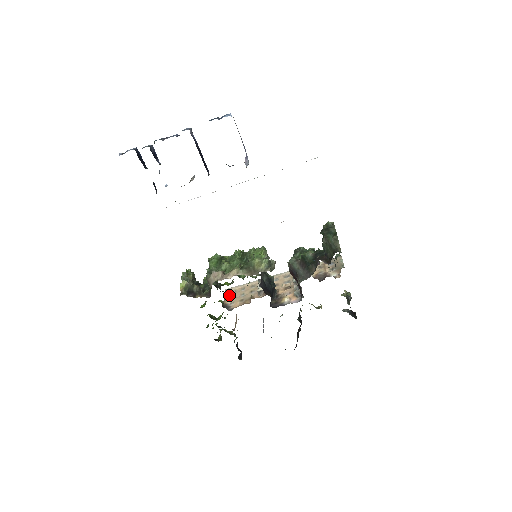
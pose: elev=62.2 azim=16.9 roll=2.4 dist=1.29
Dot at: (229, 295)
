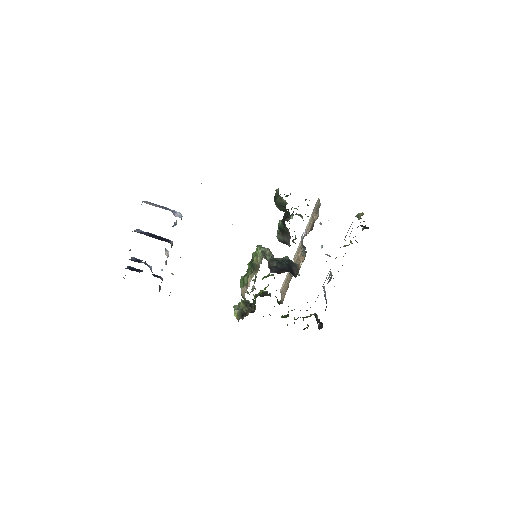
Dot at: (282, 293)
